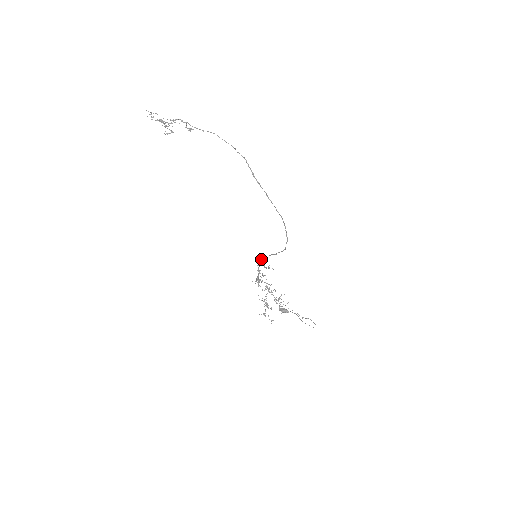
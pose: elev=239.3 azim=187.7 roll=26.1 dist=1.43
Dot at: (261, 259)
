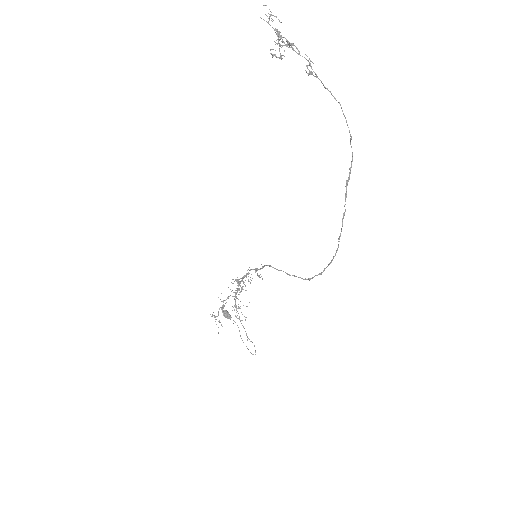
Dot at: occluded
